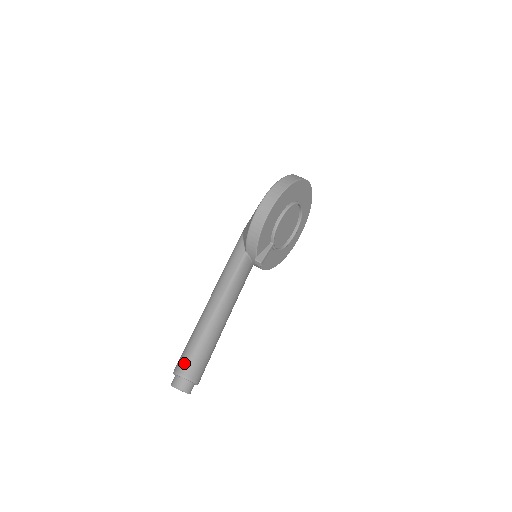
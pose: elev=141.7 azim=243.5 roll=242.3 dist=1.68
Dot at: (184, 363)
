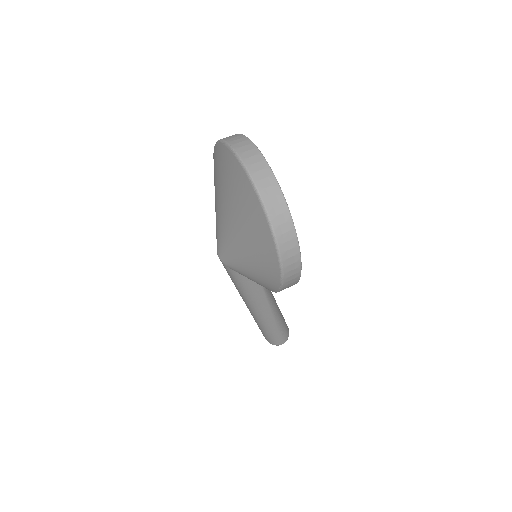
Dot at: (280, 341)
